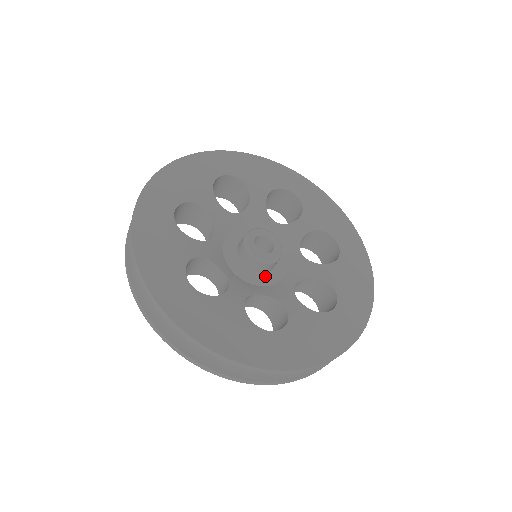
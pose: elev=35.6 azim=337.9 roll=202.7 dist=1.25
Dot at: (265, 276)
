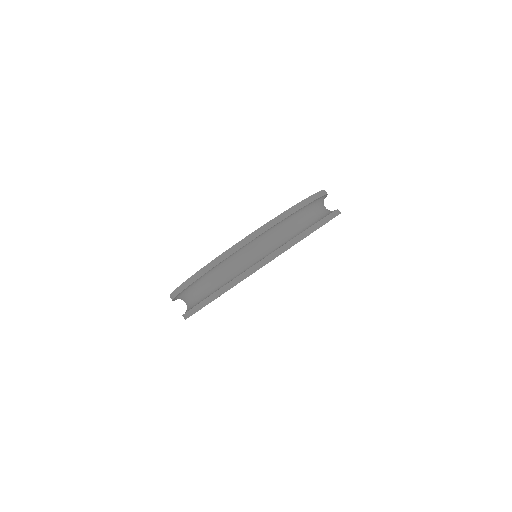
Dot at: occluded
